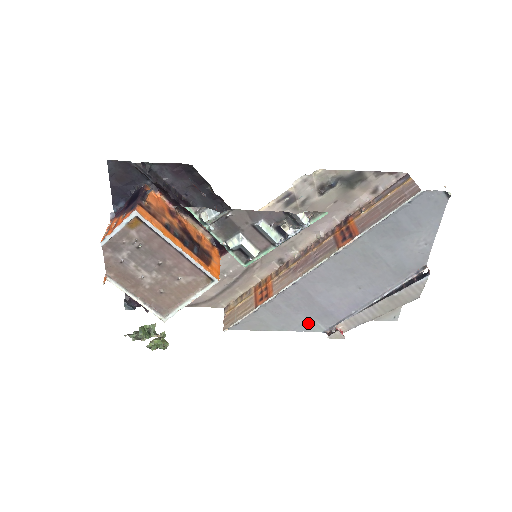
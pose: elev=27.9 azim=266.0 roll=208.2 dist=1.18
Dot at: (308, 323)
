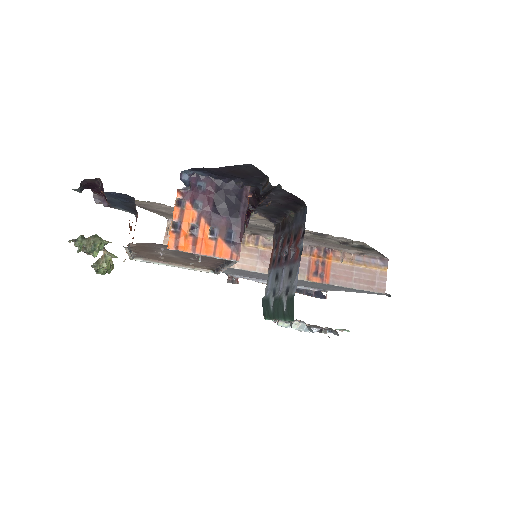
Dot at: (225, 271)
